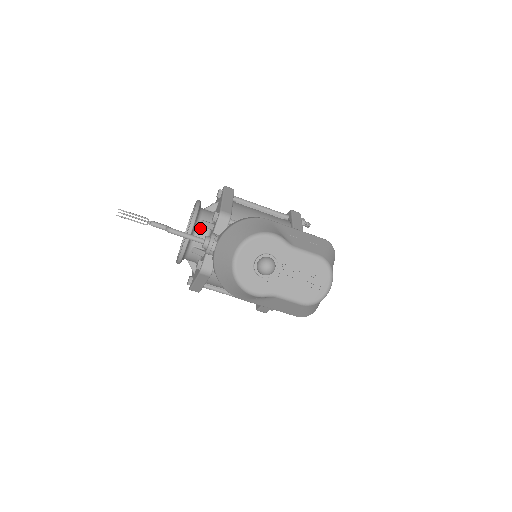
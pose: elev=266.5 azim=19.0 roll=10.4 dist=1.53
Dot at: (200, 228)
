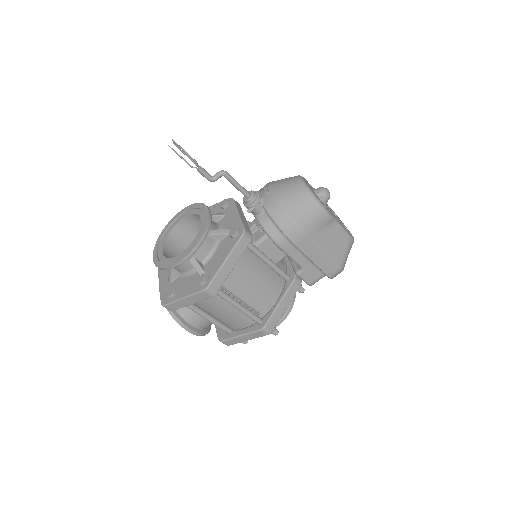
Dot at: occluded
